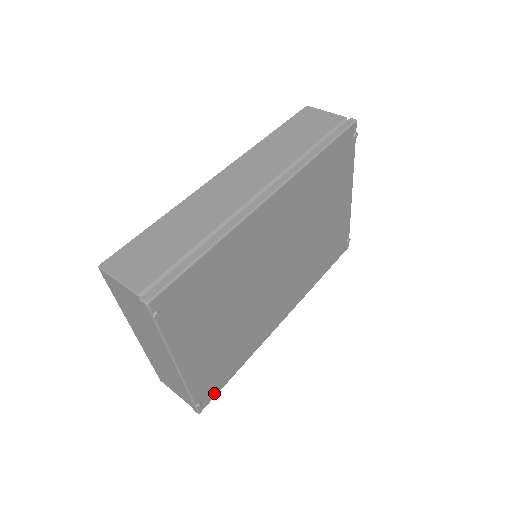
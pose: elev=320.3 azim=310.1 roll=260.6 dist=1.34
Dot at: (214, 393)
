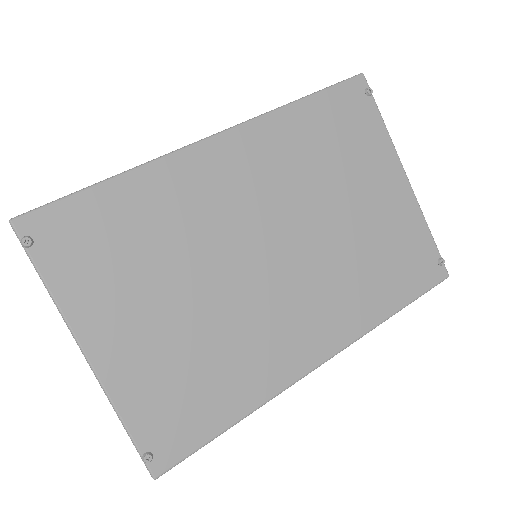
Dot at: (183, 449)
